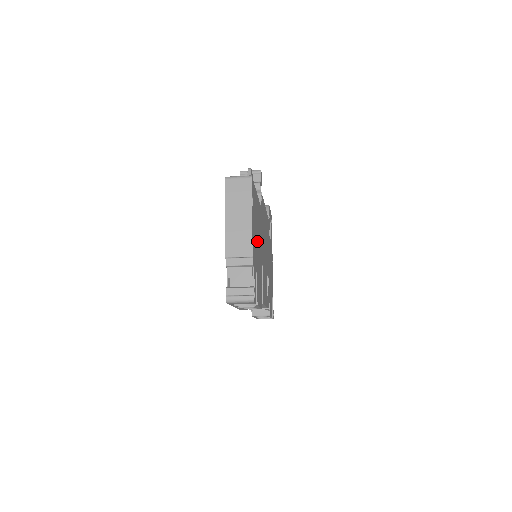
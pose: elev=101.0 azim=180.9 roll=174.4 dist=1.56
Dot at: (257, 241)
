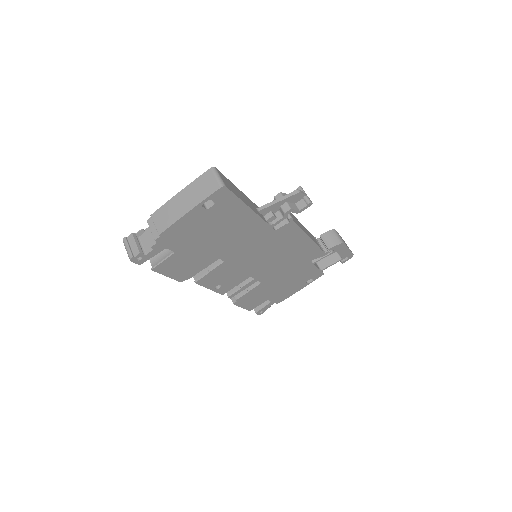
Dot at: (207, 236)
